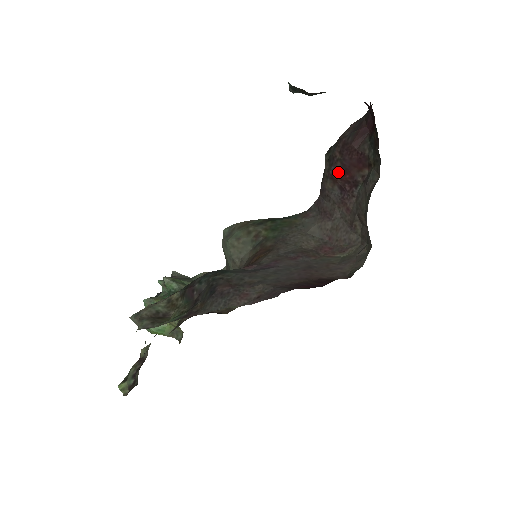
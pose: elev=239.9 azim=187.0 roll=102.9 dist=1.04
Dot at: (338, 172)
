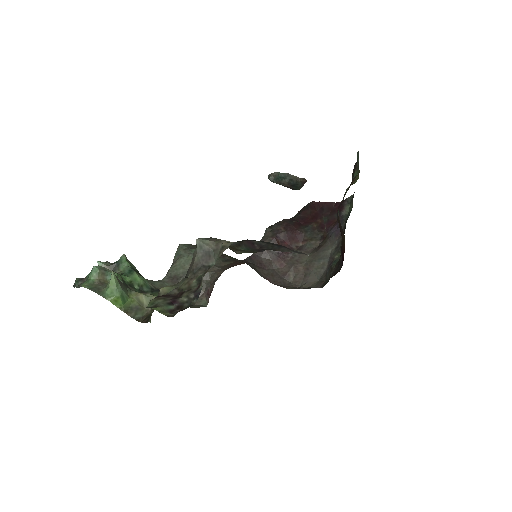
Dot at: (280, 239)
